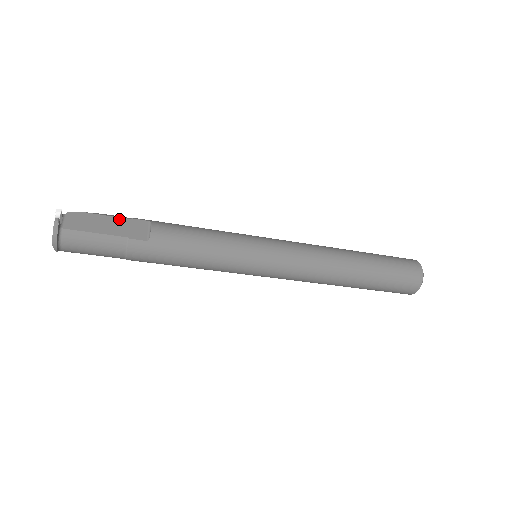
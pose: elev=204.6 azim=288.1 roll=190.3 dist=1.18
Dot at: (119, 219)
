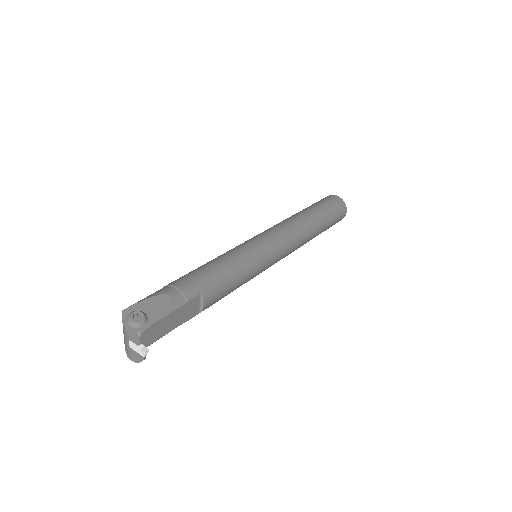
Dot at: (179, 309)
